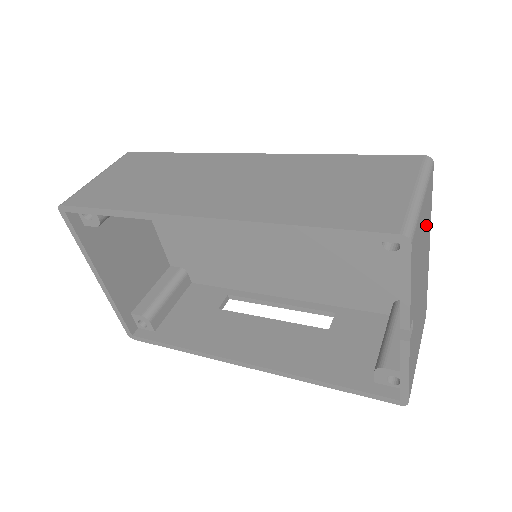
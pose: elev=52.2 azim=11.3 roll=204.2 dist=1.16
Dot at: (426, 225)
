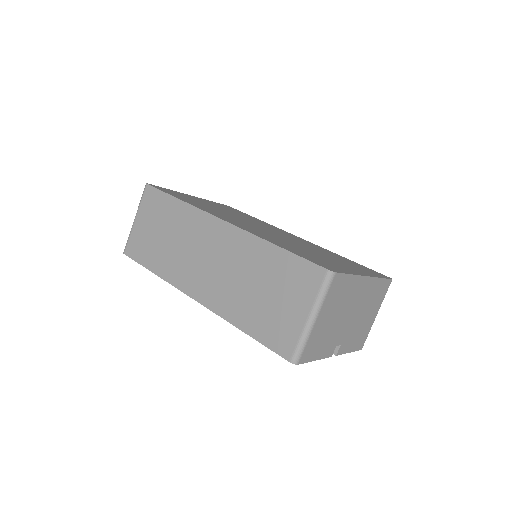
Dot at: (340, 300)
